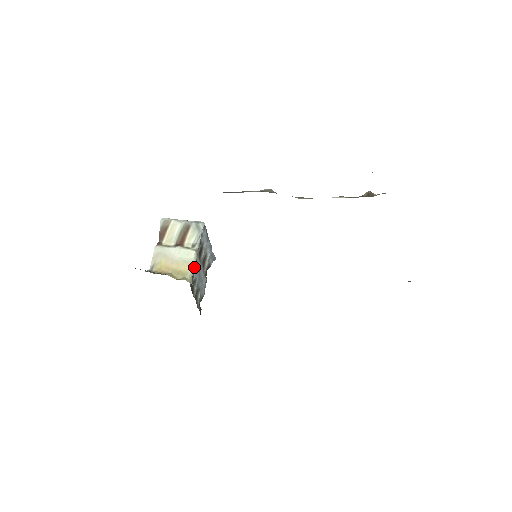
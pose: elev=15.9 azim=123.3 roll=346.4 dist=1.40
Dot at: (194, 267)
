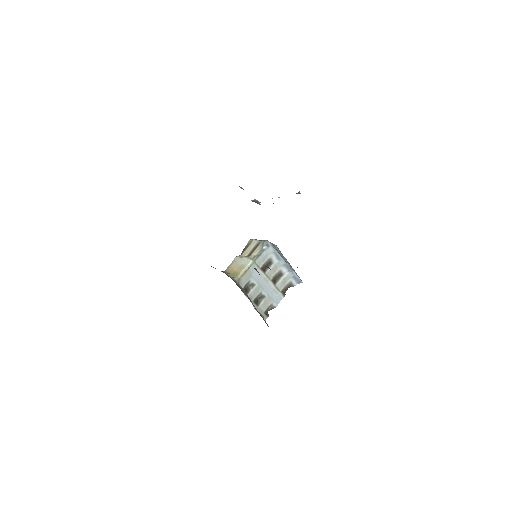
Dot at: (245, 271)
